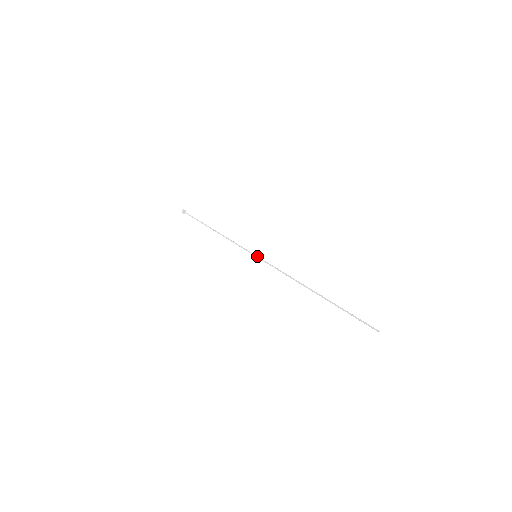
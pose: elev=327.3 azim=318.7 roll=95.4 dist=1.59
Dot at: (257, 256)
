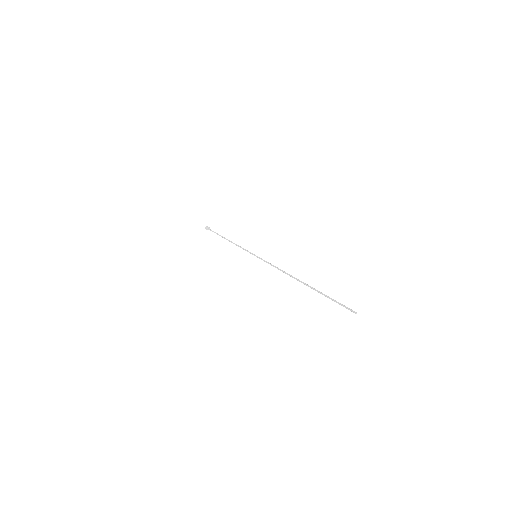
Dot at: occluded
